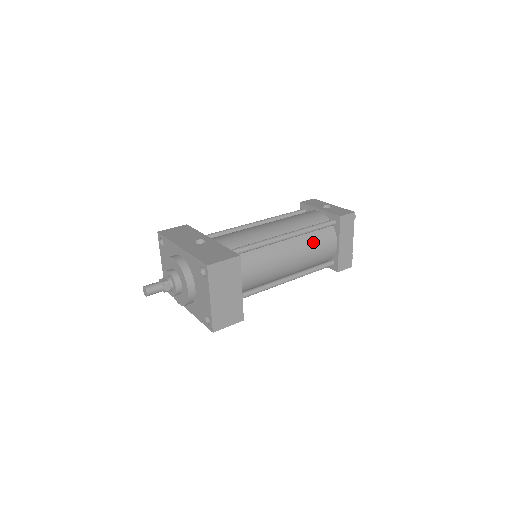
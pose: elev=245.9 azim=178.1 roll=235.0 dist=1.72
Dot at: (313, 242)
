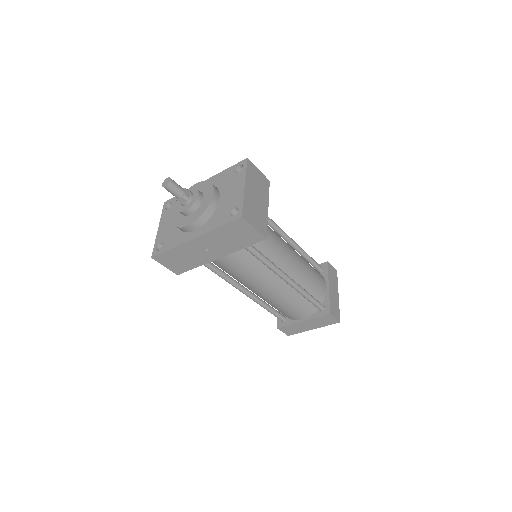
Dot at: (309, 265)
